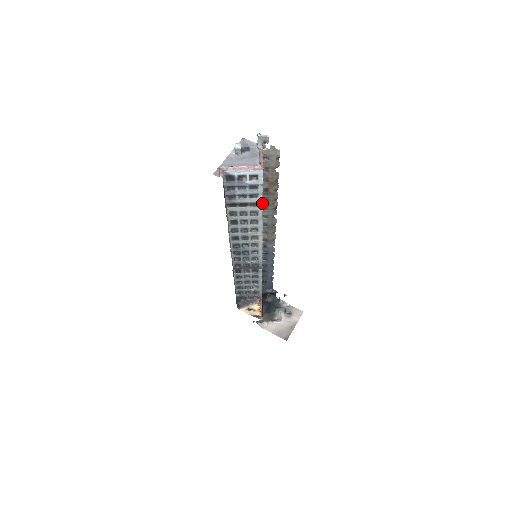
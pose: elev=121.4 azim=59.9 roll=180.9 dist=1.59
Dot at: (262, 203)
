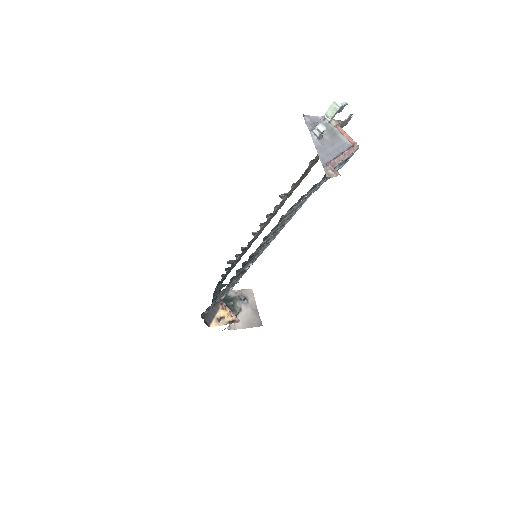
Dot at: occluded
